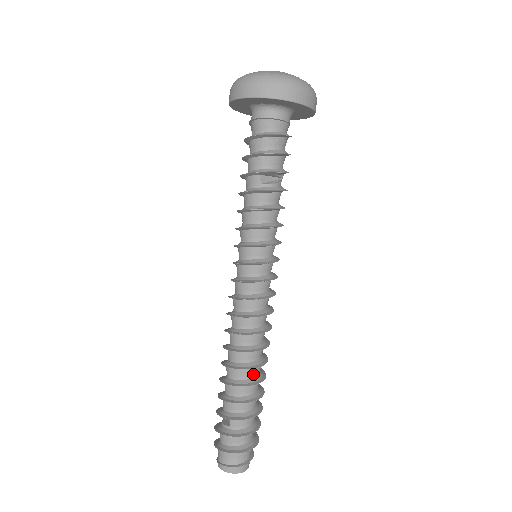
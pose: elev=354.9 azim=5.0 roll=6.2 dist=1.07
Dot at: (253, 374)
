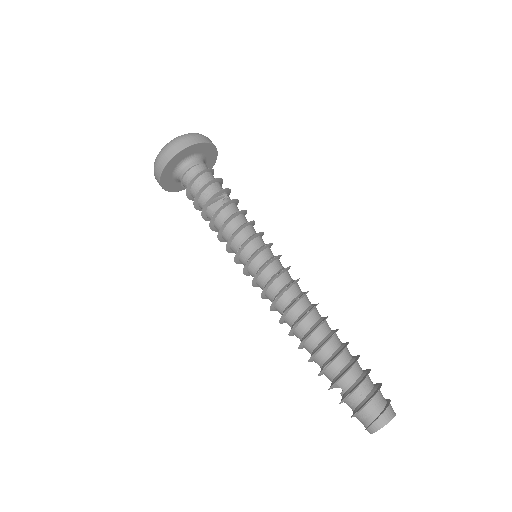
Dot at: (322, 335)
